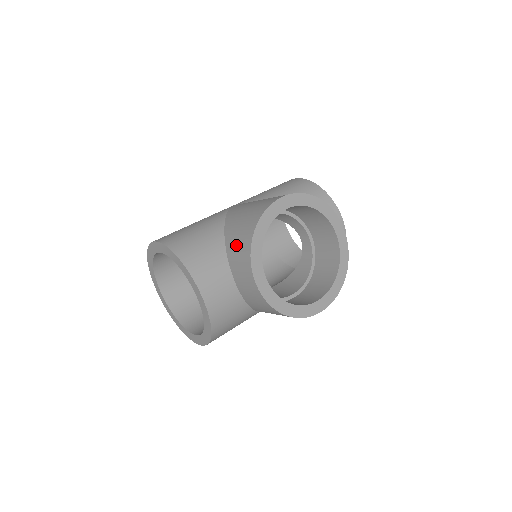
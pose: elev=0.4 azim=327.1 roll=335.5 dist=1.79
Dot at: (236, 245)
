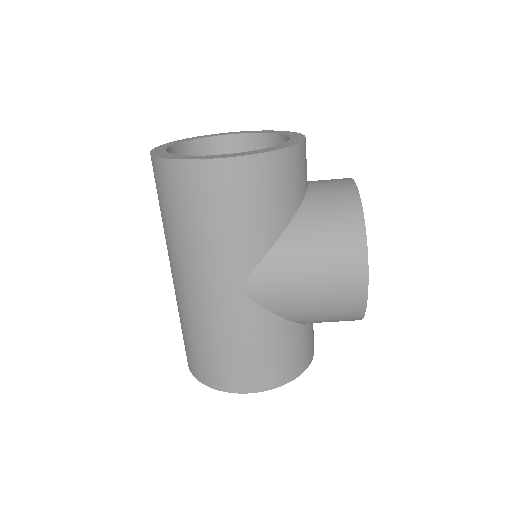
Dot at: occluded
